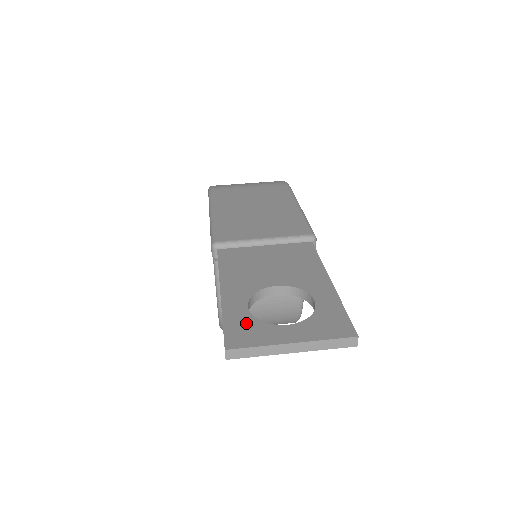
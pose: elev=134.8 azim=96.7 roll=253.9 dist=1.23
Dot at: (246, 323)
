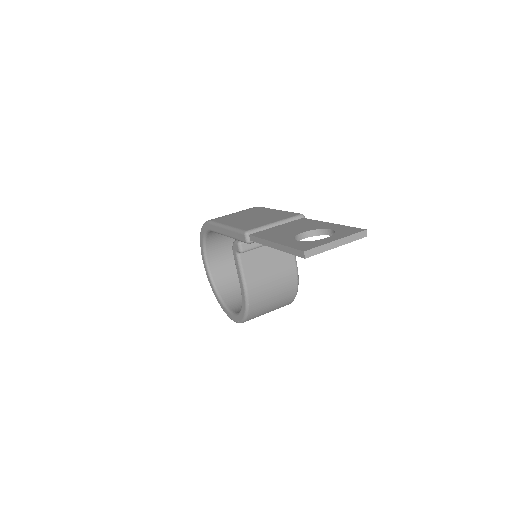
Dot at: (304, 244)
